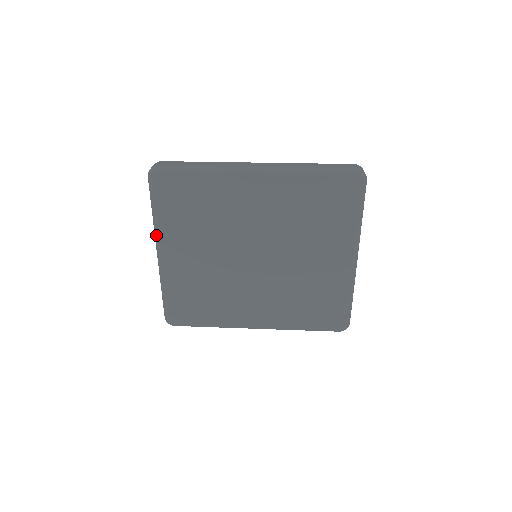
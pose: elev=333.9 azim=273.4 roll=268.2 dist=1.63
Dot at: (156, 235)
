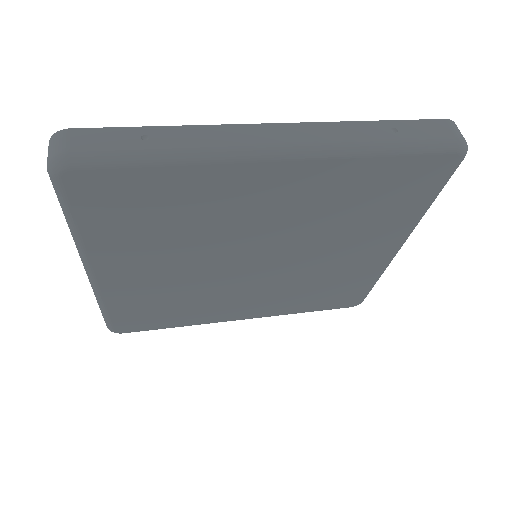
Dot at: (81, 253)
